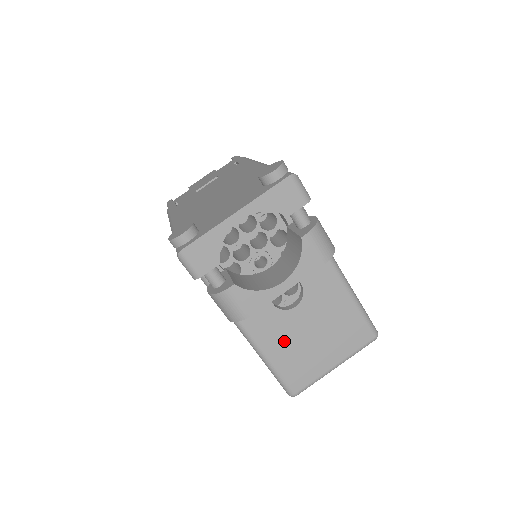
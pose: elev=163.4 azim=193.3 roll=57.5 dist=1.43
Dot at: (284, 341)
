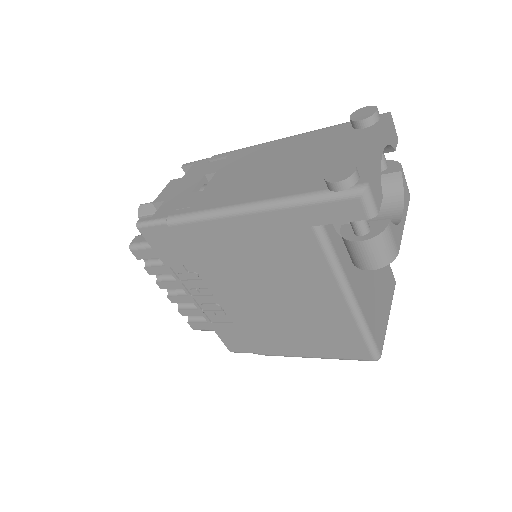
Dot at: (369, 300)
